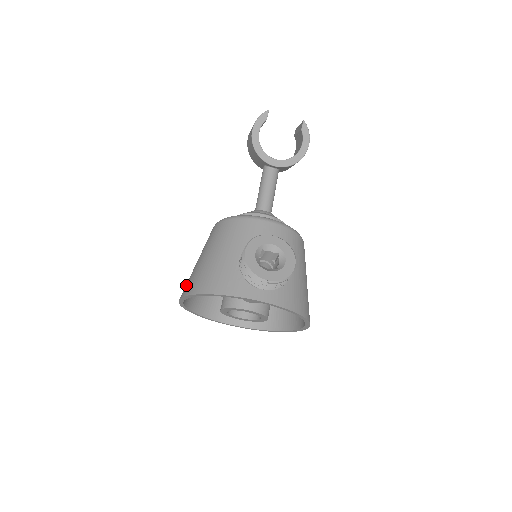
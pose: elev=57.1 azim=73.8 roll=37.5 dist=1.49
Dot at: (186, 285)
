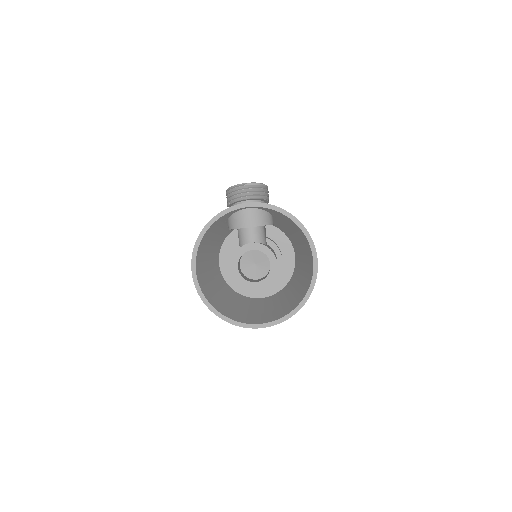
Dot at: occluded
